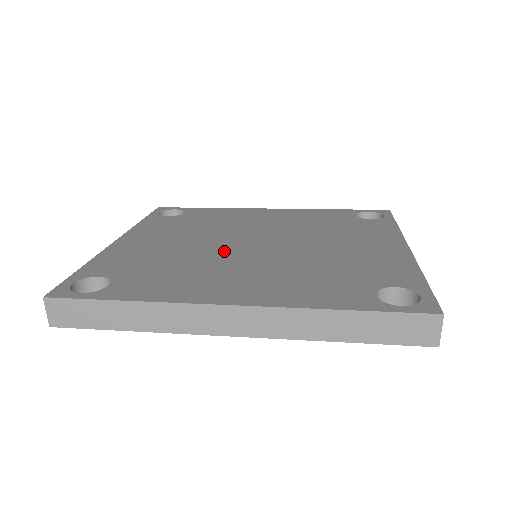
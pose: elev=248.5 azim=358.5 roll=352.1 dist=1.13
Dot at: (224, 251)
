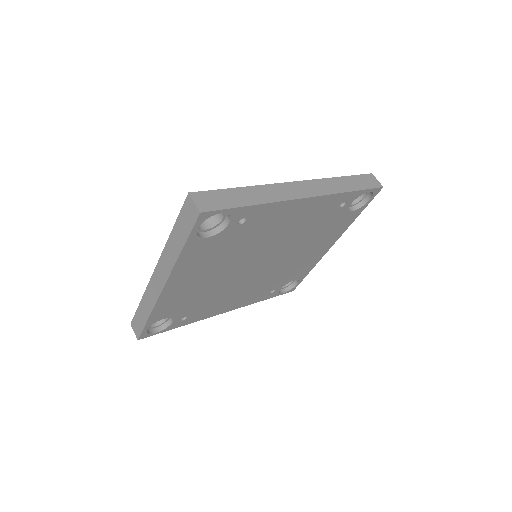
Dot at: occluded
